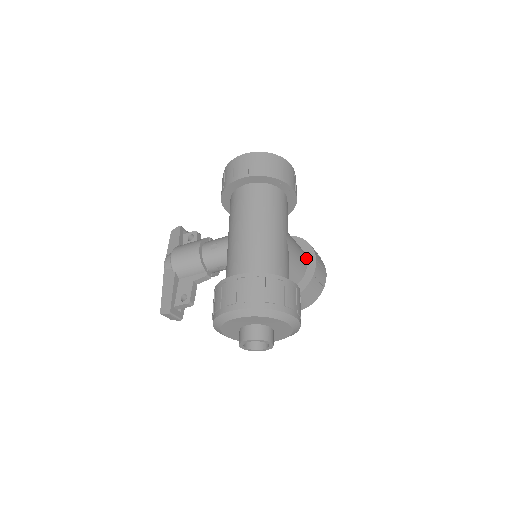
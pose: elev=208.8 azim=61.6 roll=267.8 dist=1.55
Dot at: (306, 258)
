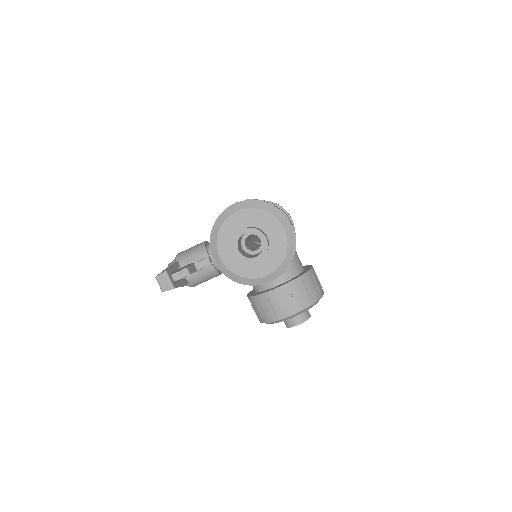
Dot at: occluded
